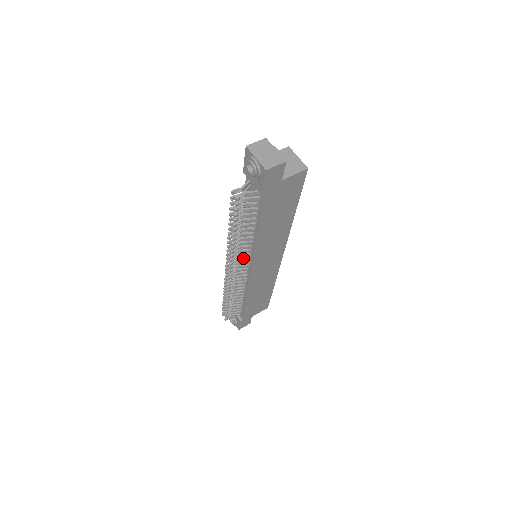
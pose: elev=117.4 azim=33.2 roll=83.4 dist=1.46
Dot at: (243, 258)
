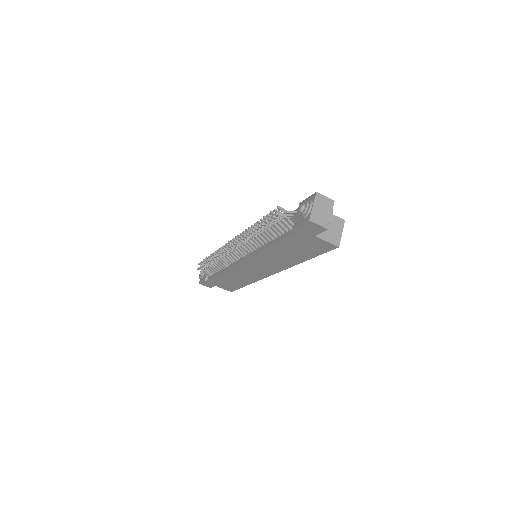
Dot at: (246, 249)
